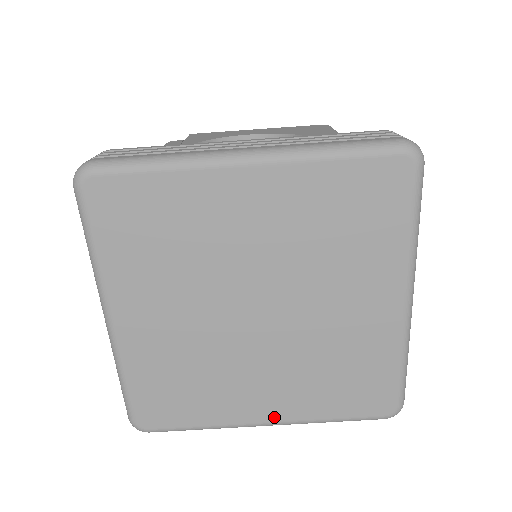
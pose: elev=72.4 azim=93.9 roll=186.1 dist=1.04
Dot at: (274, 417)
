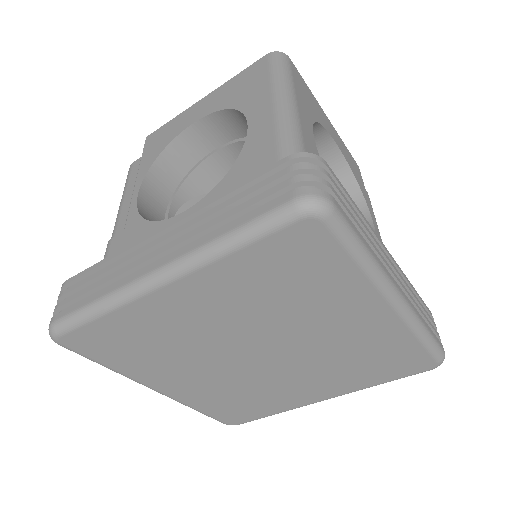
Dot at: (328, 396)
